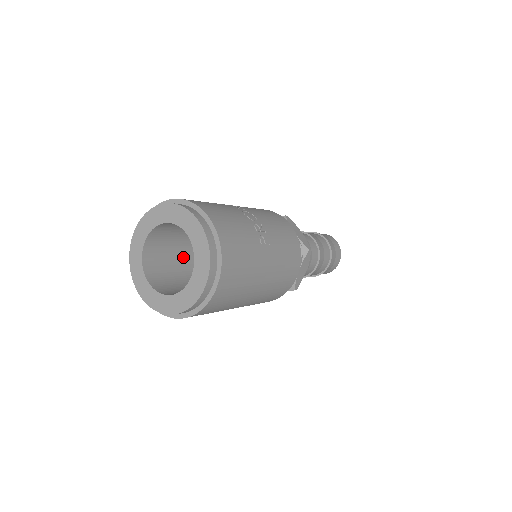
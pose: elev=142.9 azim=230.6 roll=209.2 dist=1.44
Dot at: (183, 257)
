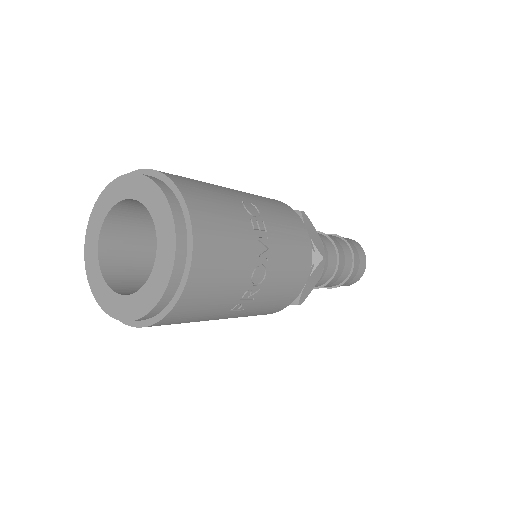
Dot at: occluded
